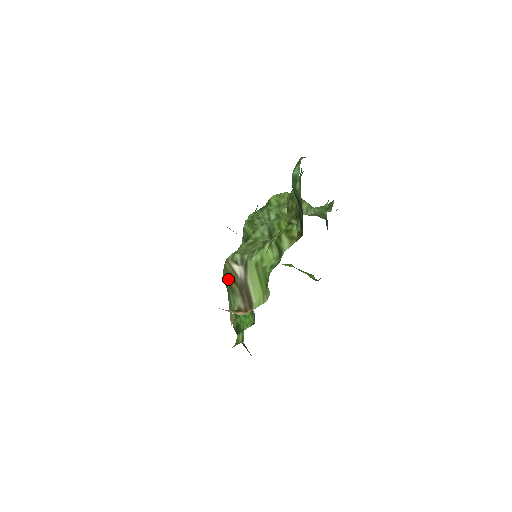
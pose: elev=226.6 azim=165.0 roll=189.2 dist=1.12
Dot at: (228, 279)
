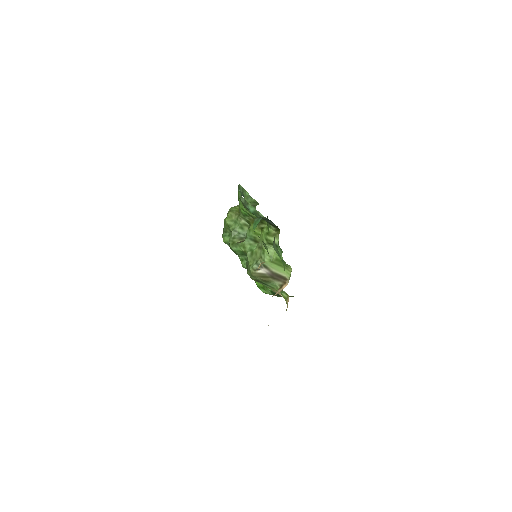
Dot at: (260, 279)
